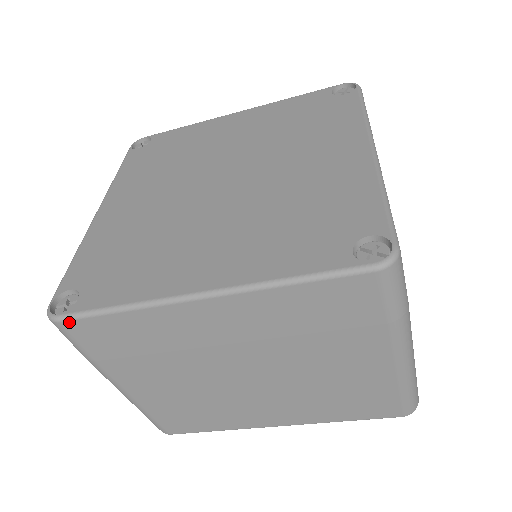
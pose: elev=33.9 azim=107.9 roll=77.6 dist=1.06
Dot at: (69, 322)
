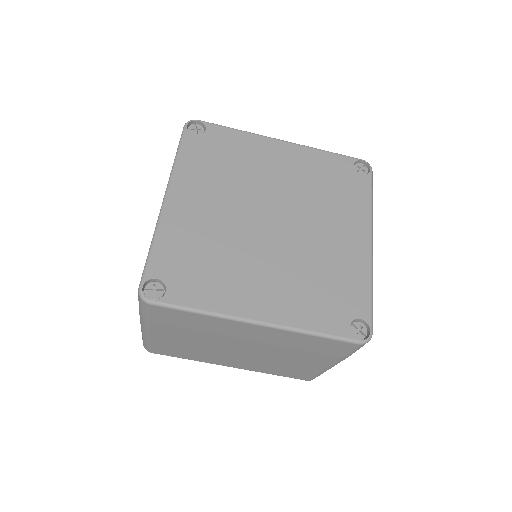
Dot at: (158, 307)
